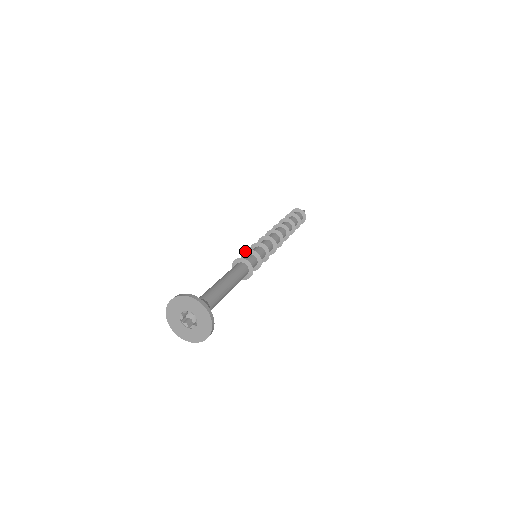
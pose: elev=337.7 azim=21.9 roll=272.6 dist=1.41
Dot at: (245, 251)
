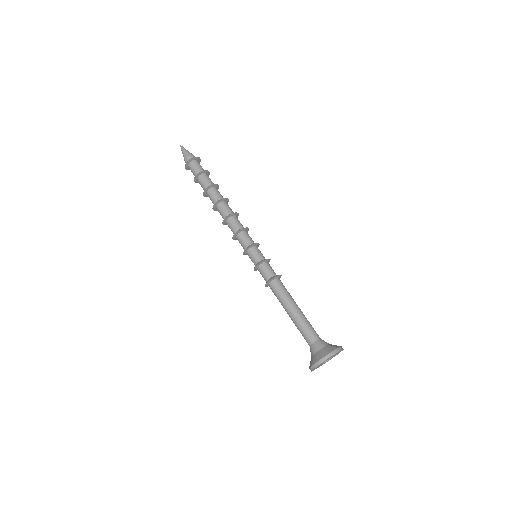
Dot at: occluded
